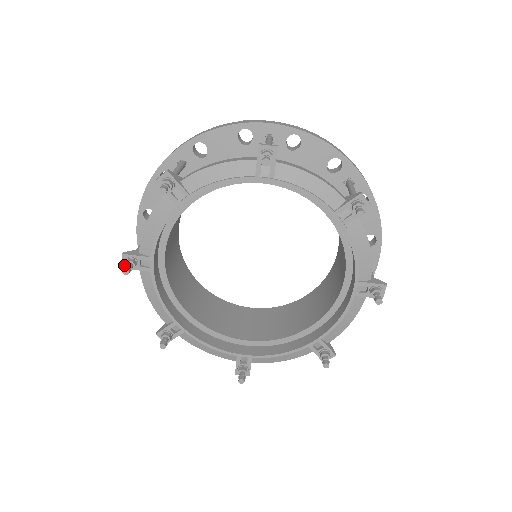
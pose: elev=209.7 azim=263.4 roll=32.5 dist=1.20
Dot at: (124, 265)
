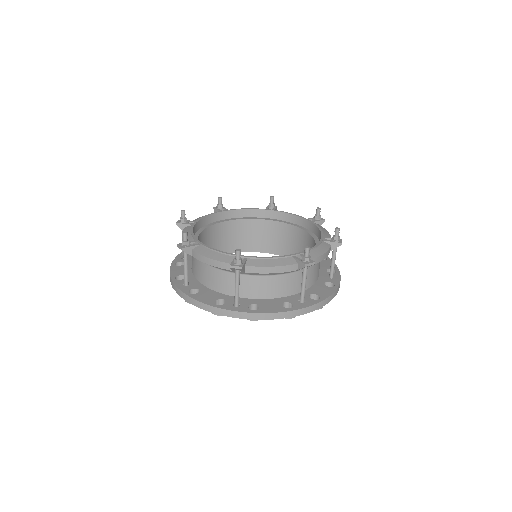
Dot at: (180, 218)
